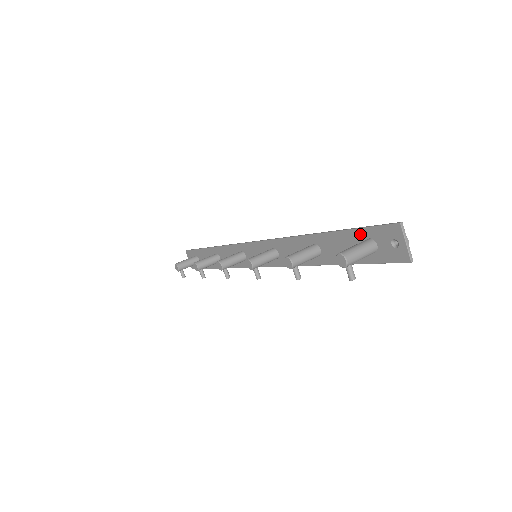
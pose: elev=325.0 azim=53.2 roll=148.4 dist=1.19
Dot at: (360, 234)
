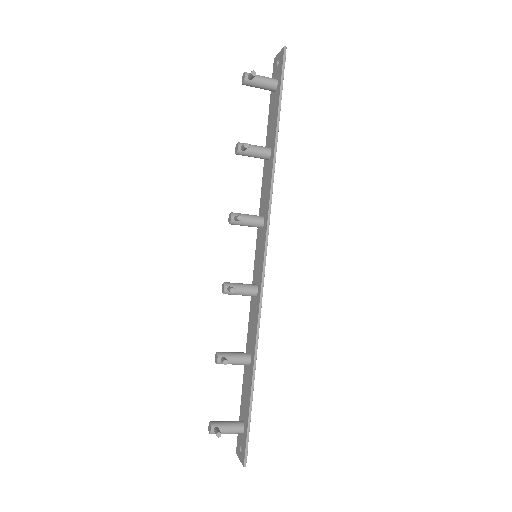
Dot at: (271, 97)
